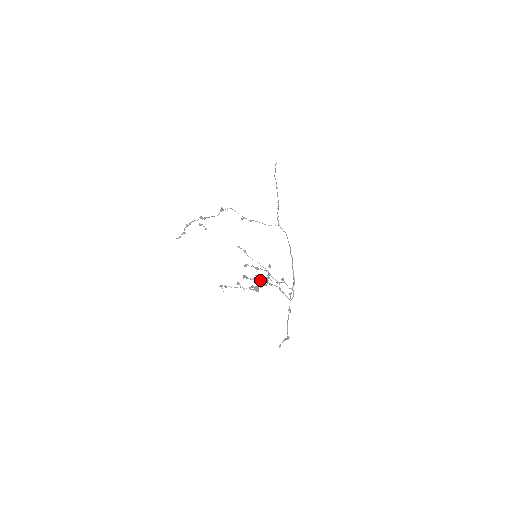
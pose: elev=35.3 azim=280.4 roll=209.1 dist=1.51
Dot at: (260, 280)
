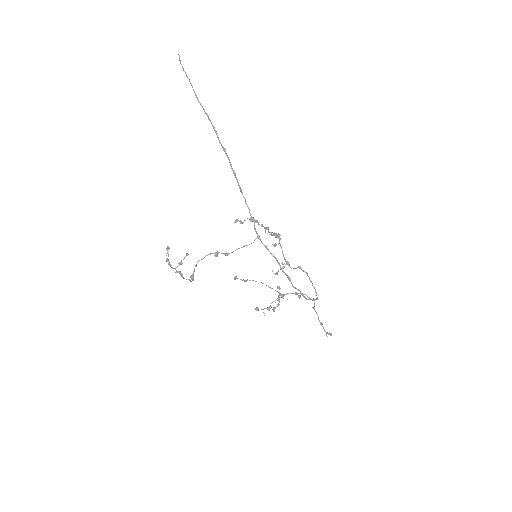
Dot at: (277, 300)
